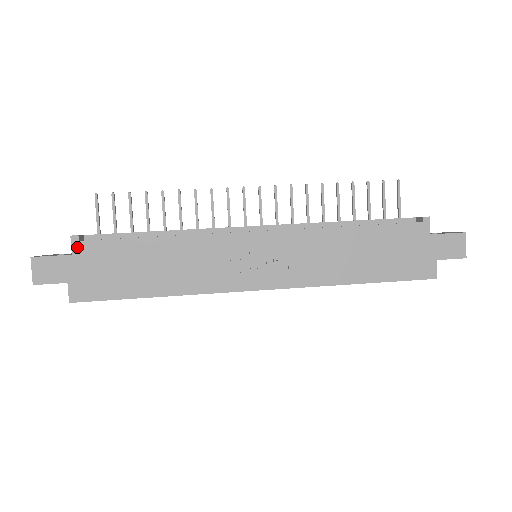
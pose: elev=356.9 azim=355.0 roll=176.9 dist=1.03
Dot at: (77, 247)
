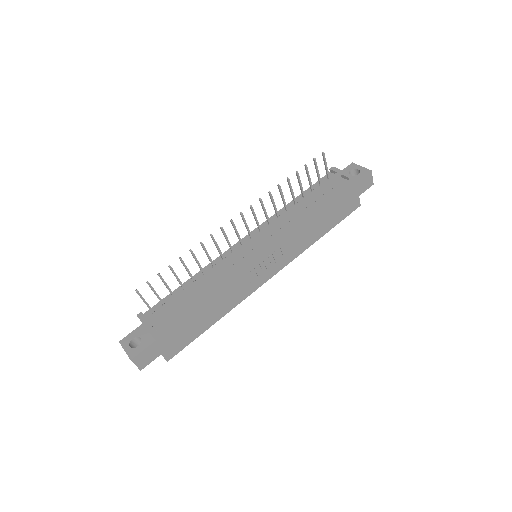
Dot at: (157, 335)
